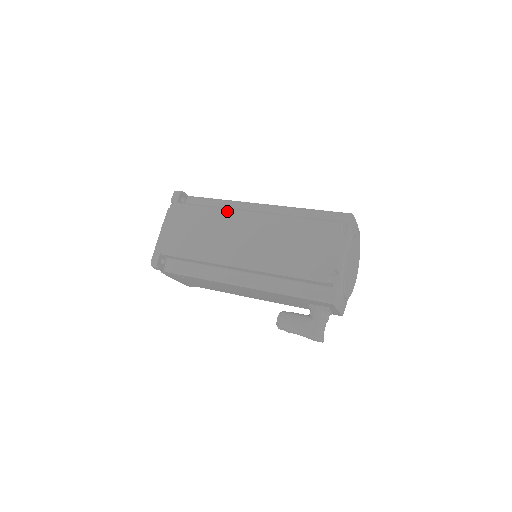
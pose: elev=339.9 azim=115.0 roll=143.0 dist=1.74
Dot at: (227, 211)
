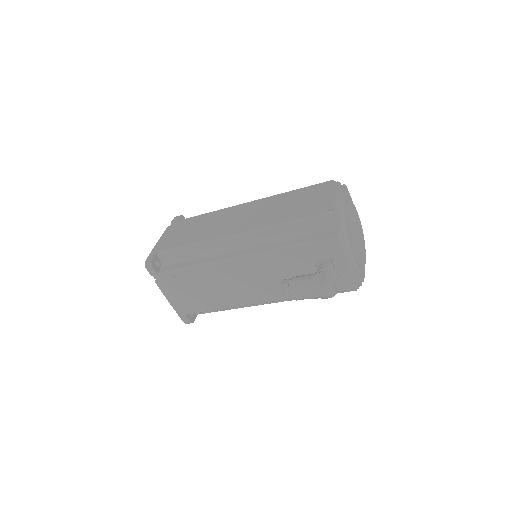
Dot at: (225, 209)
